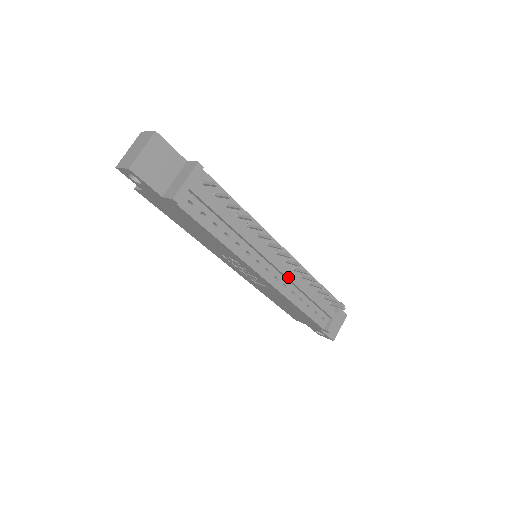
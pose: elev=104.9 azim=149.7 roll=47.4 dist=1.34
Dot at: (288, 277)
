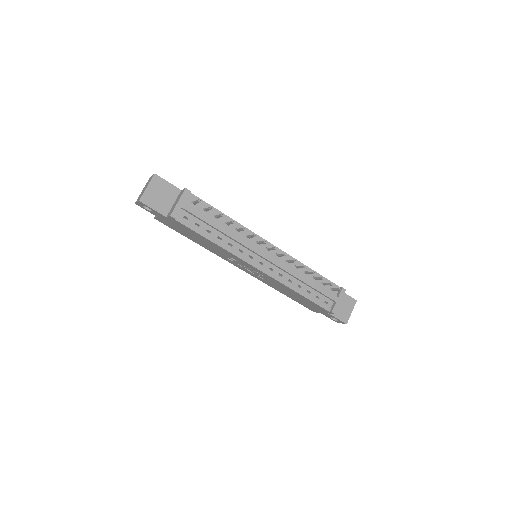
Dot at: (281, 267)
